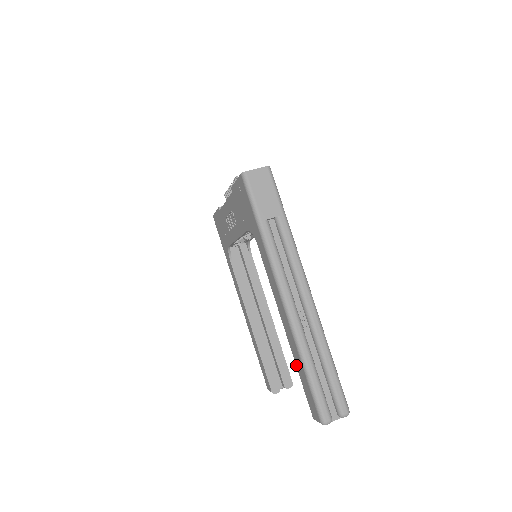
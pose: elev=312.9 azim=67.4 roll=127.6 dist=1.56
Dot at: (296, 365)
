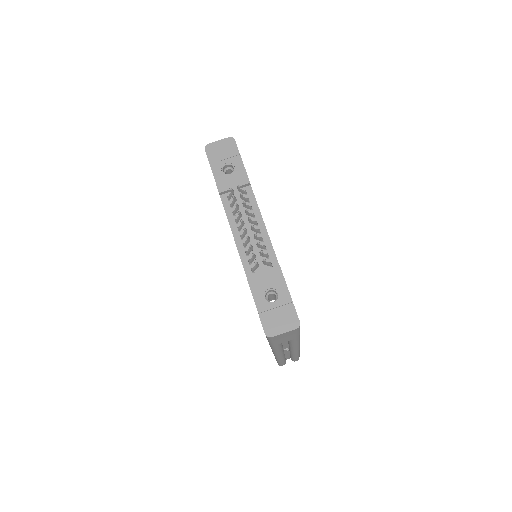
Dot at: occluded
